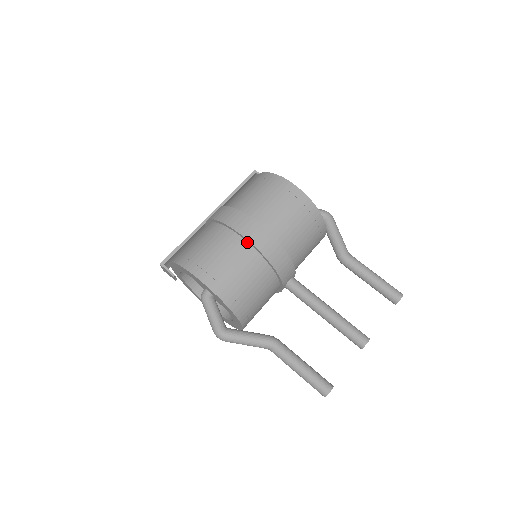
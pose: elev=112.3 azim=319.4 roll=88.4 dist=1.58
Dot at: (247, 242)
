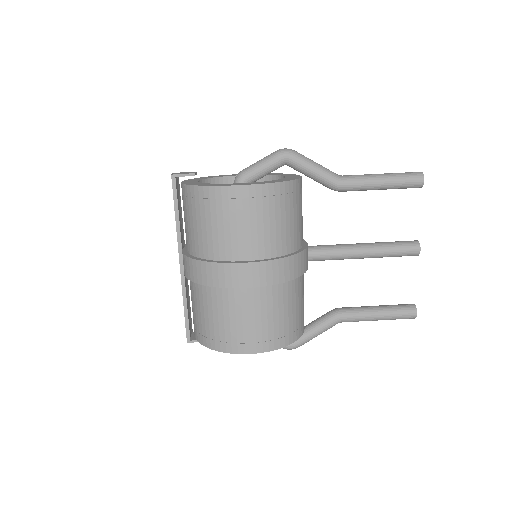
Dot at: (254, 287)
